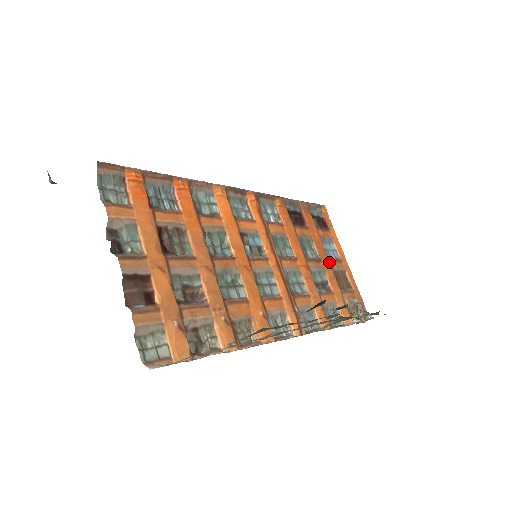
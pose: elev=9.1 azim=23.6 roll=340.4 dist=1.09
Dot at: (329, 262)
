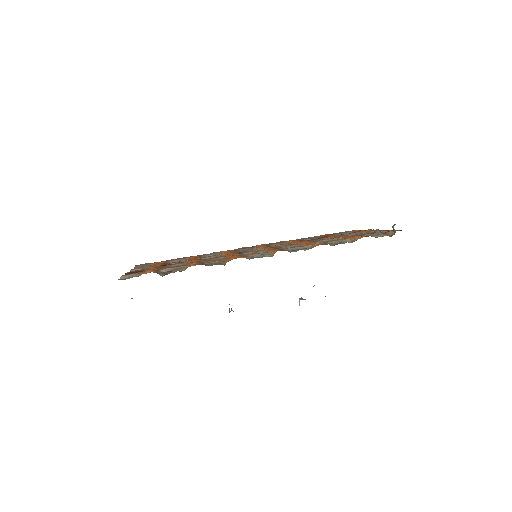
Dot at: occluded
